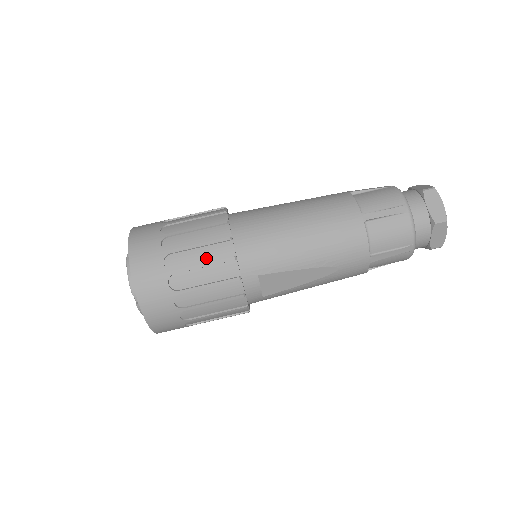
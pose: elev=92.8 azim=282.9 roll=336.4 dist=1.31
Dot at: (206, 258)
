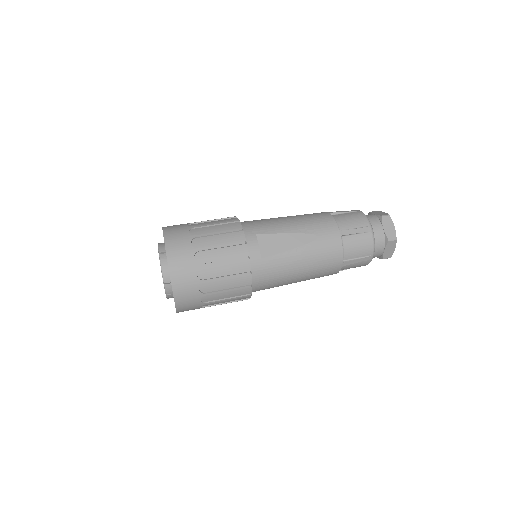
Dot at: (218, 222)
